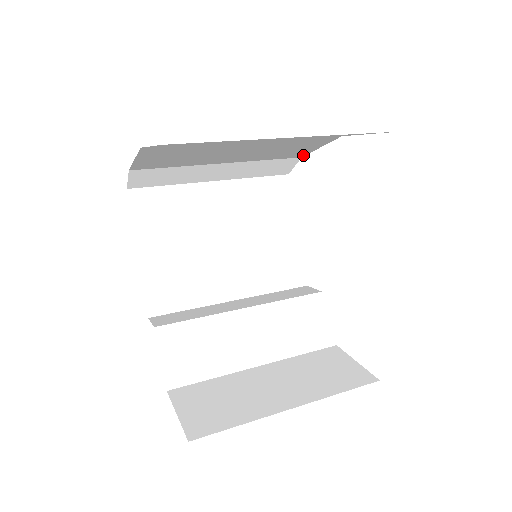
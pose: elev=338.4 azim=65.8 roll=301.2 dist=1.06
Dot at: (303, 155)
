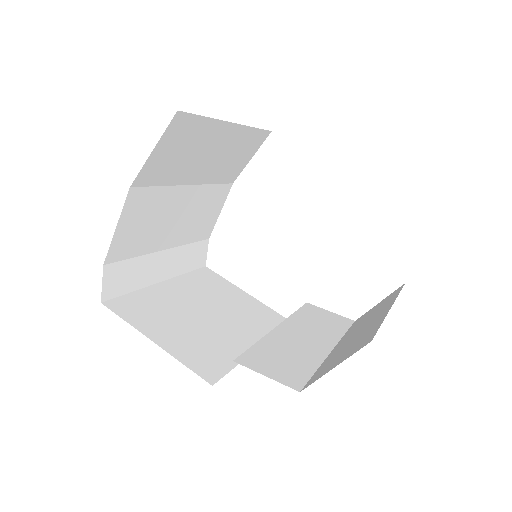
Dot at: (210, 233)
